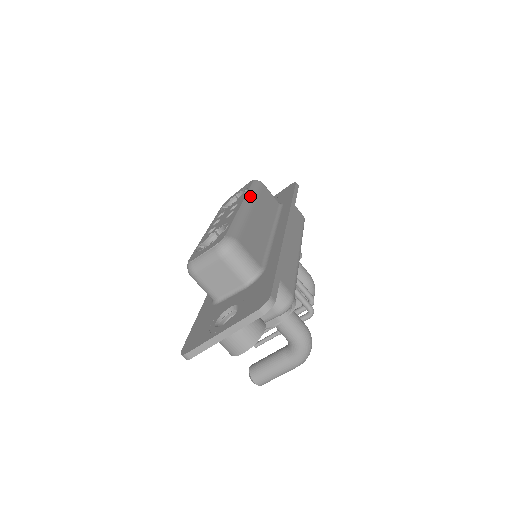
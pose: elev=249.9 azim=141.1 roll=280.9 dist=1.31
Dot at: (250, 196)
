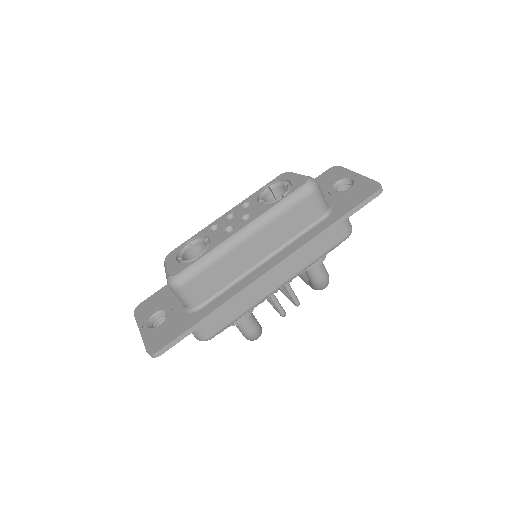
Dot at: (265, 217)
